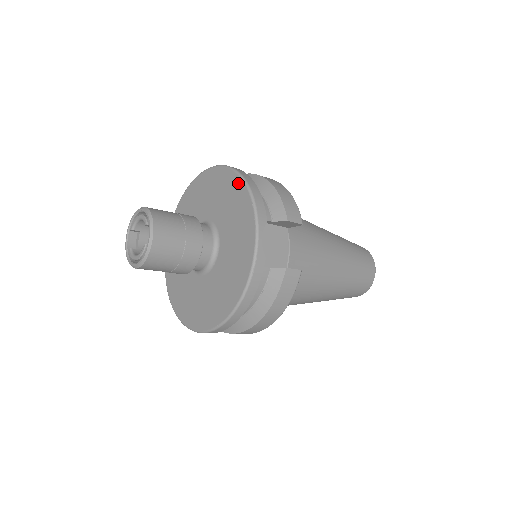
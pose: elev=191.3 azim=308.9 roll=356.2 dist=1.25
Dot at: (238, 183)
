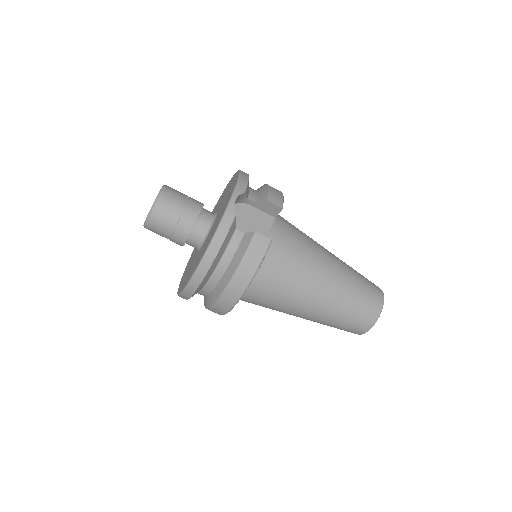
Dot at: (236, 175)
